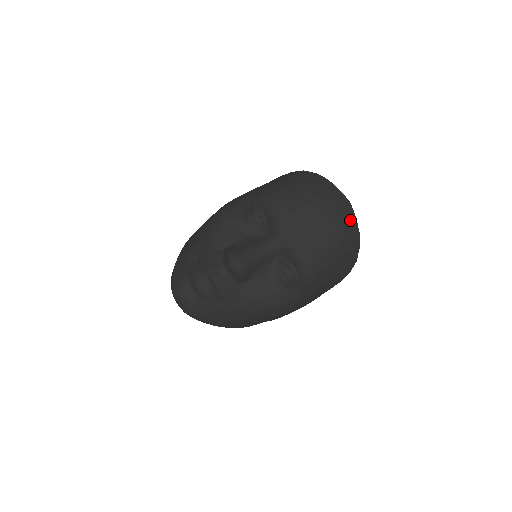
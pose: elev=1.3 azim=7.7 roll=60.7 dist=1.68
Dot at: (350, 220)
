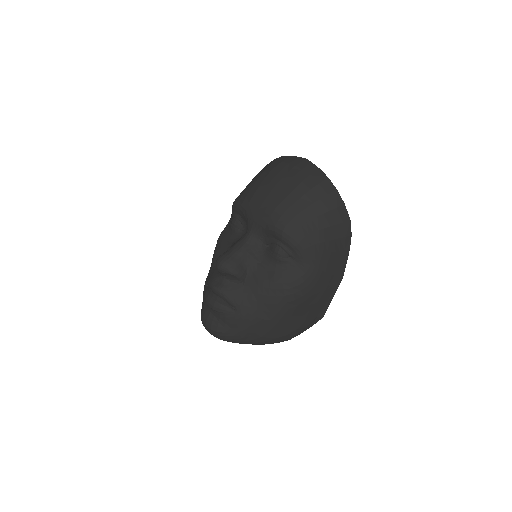
Dot at: (310, 171)
